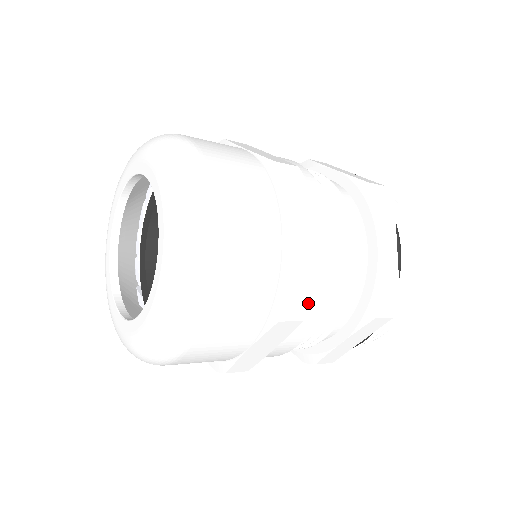
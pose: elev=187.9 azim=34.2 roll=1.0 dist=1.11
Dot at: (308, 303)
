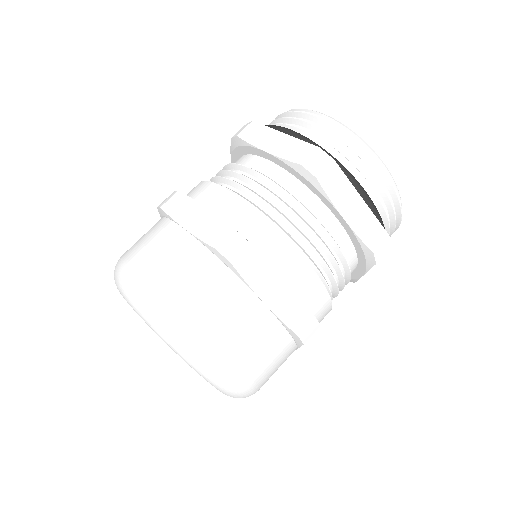
Dot at: (237, 233)
